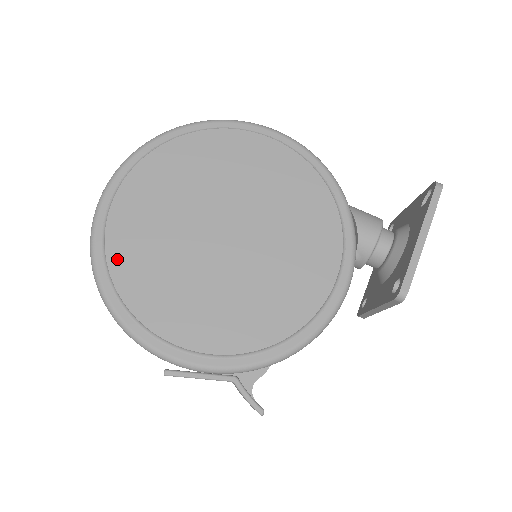
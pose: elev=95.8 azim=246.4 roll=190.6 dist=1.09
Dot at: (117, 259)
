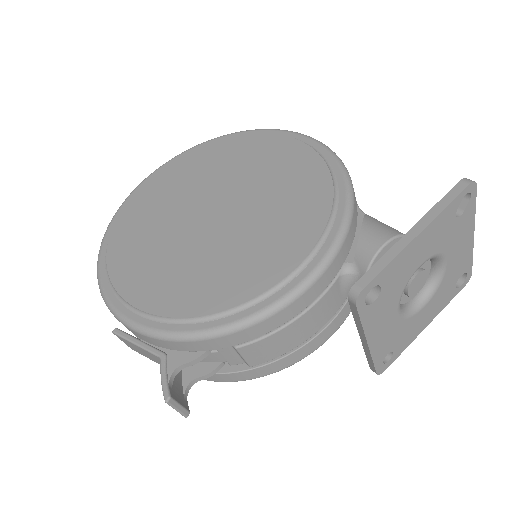
Dot at: (124, 220)
